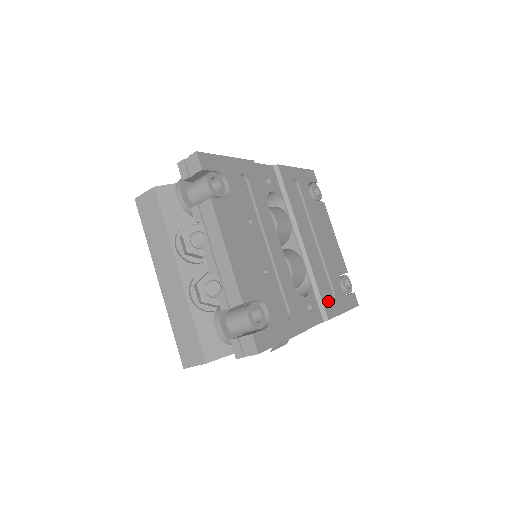
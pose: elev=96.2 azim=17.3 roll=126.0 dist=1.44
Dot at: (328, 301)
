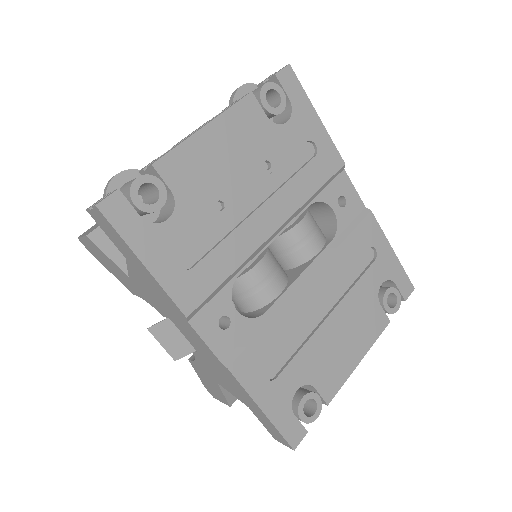
Dot at: (257, 361)
